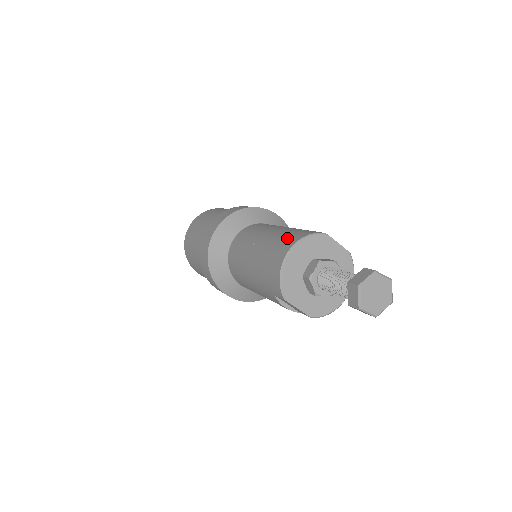
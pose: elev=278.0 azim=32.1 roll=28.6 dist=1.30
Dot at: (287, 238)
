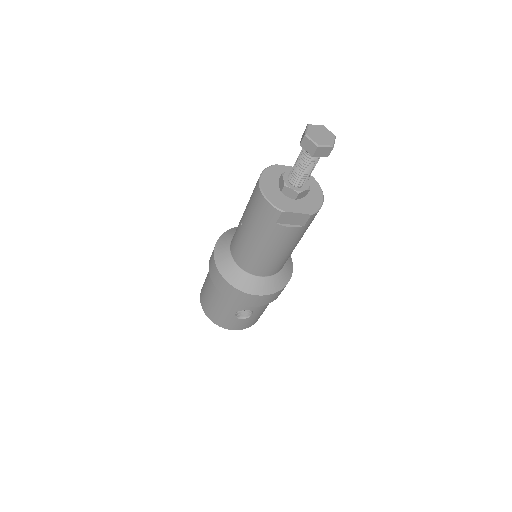
Dot at: occluded
